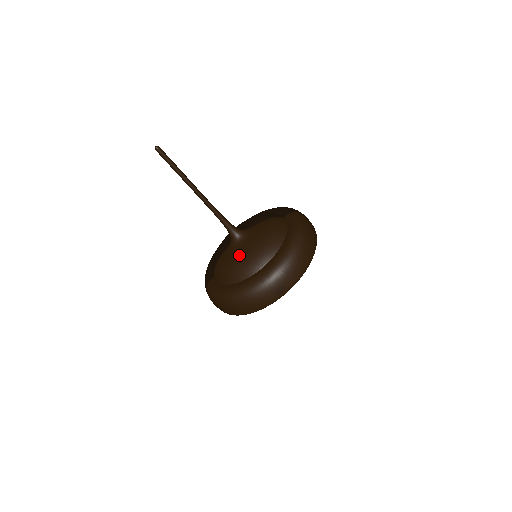
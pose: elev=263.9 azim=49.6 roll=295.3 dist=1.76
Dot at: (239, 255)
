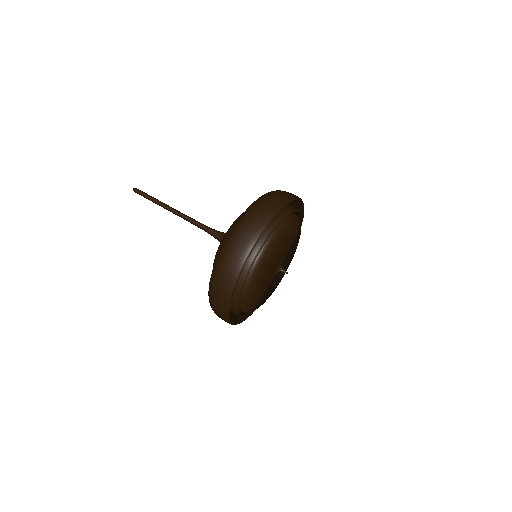
Dot at: occluded
